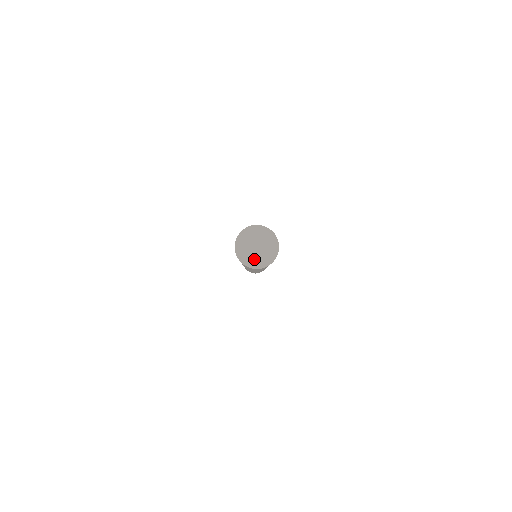
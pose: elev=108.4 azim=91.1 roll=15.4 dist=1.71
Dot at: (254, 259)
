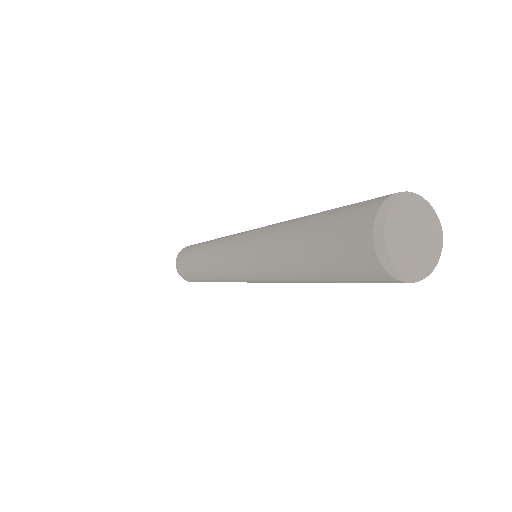
Dot at: (400, 253)
